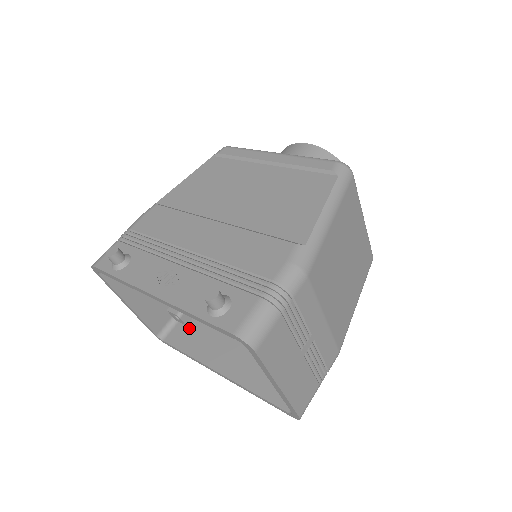
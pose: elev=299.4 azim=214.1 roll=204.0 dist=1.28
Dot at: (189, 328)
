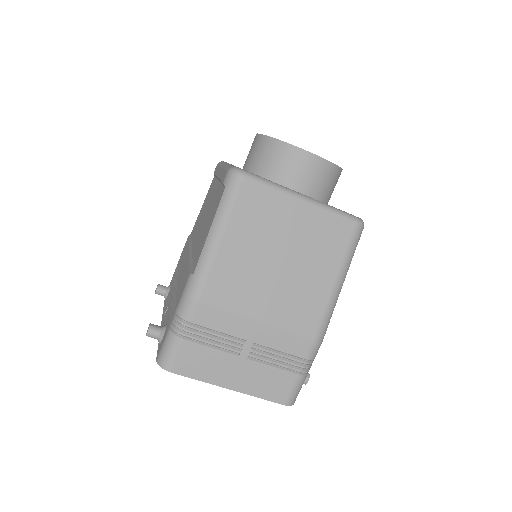
Dot at: occluded
